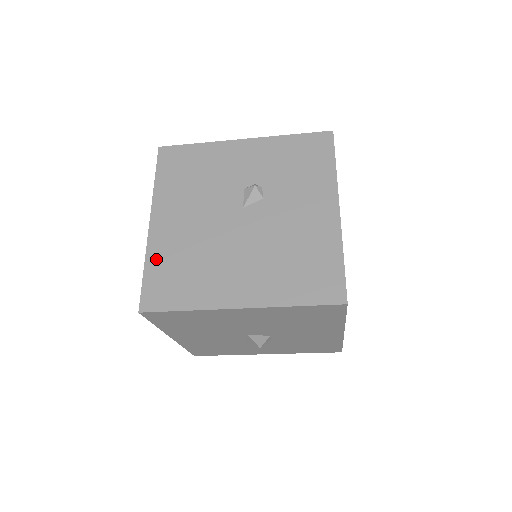
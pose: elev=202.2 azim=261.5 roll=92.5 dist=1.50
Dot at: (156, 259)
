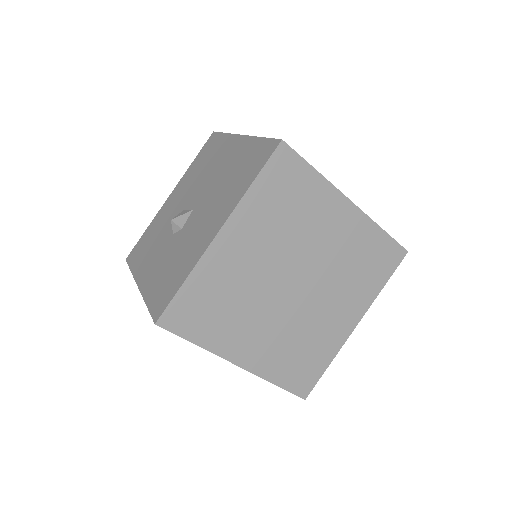
Dot at: occluded
